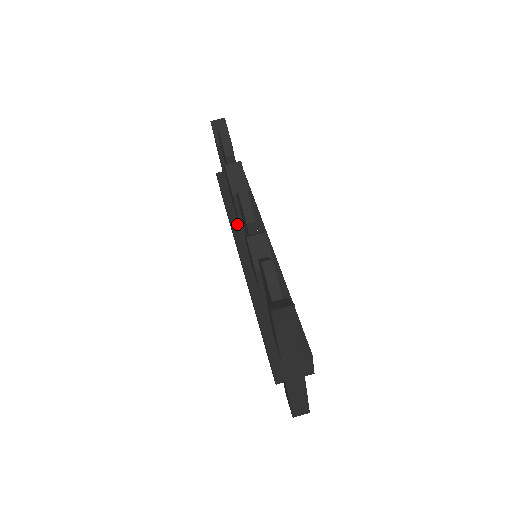
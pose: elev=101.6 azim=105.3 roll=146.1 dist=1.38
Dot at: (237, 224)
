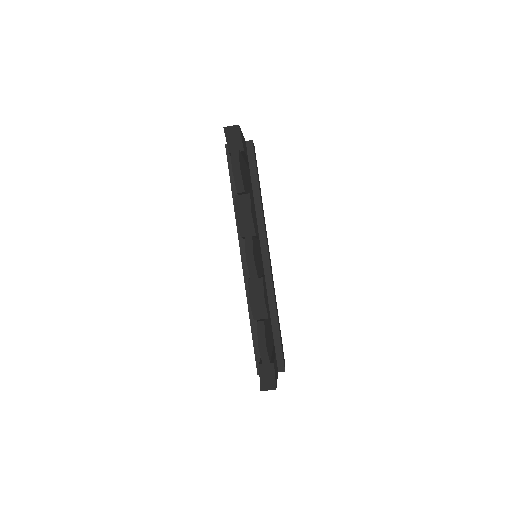
Dot at: occluded
